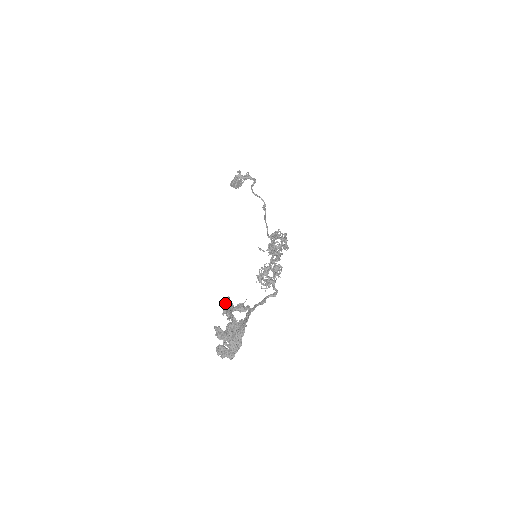
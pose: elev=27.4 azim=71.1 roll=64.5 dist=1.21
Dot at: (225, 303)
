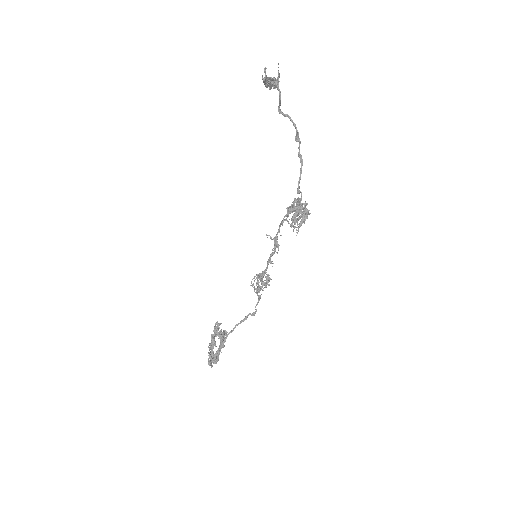
Dot at: (216, 323)
